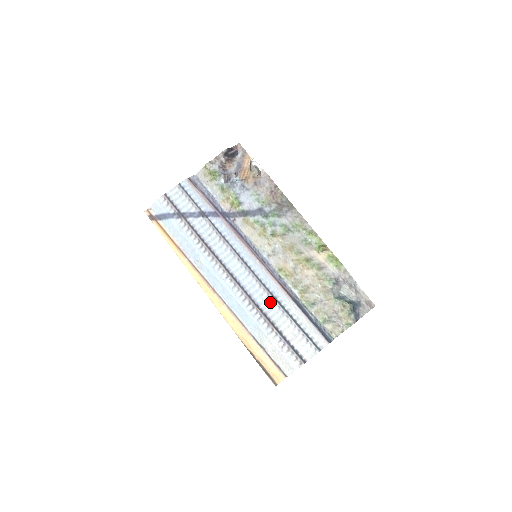
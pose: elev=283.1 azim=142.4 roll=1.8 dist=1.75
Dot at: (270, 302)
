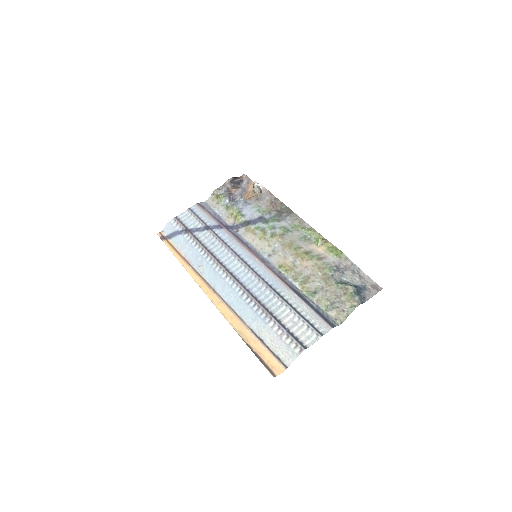
Dot at: (269, 294)
